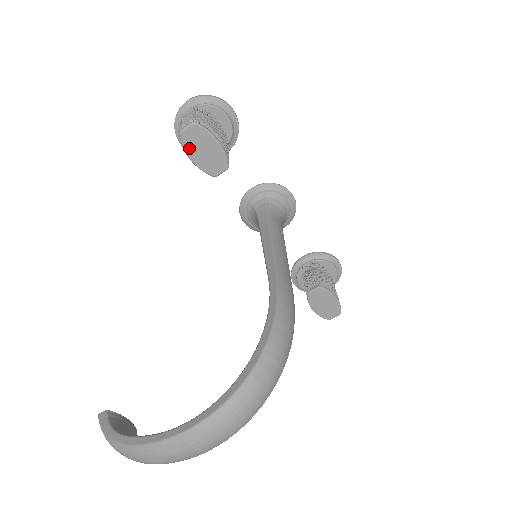
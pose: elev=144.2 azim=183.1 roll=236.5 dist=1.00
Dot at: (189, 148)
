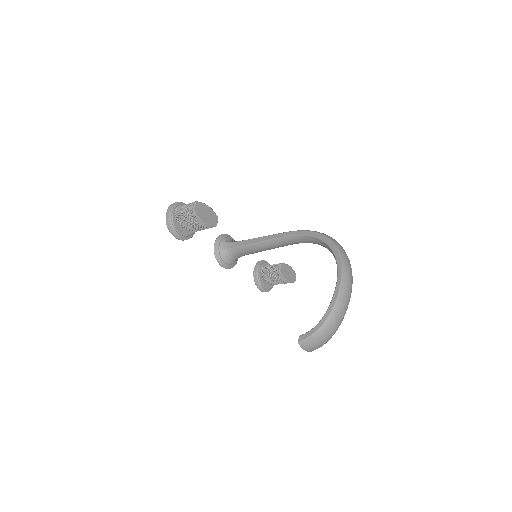
Dot at: (201, 216)
